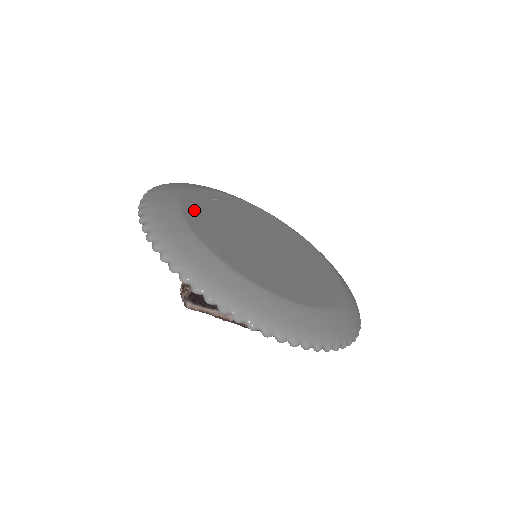
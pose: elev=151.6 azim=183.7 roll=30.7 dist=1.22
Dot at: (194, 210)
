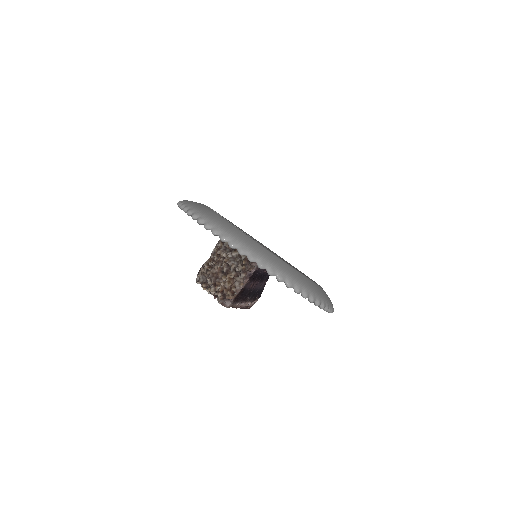
Dot at: occluded
